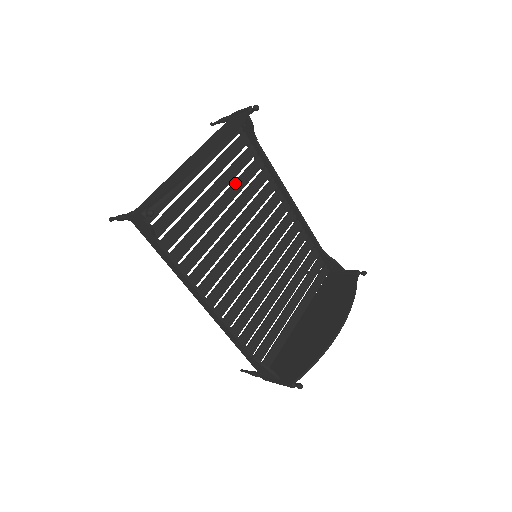
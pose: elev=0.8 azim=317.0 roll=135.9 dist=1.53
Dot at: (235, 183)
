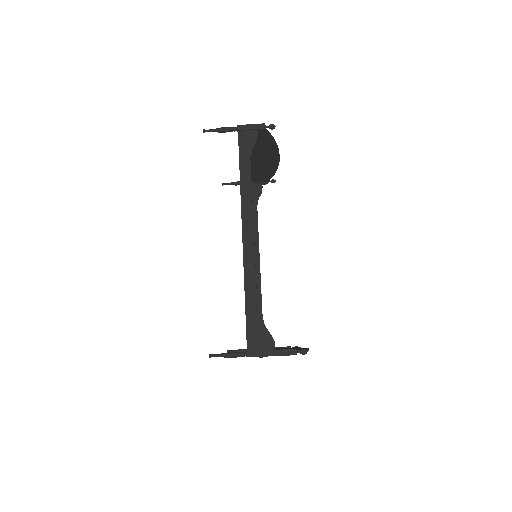
Dot at: occluded
